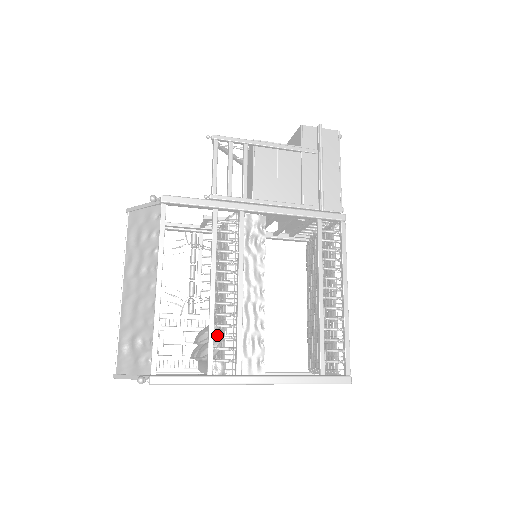
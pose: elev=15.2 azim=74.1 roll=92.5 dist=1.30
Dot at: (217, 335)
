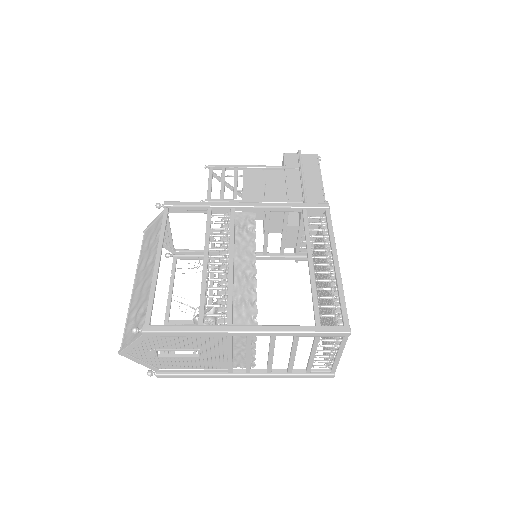
Dot at: occluded
